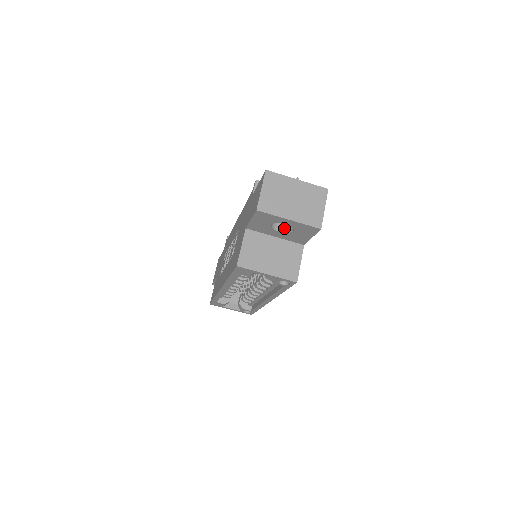
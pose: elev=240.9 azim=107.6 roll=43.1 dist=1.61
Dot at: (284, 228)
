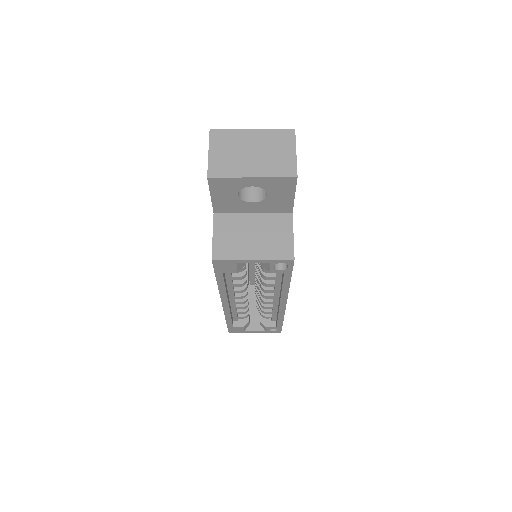
Dot at: (258, 197)
